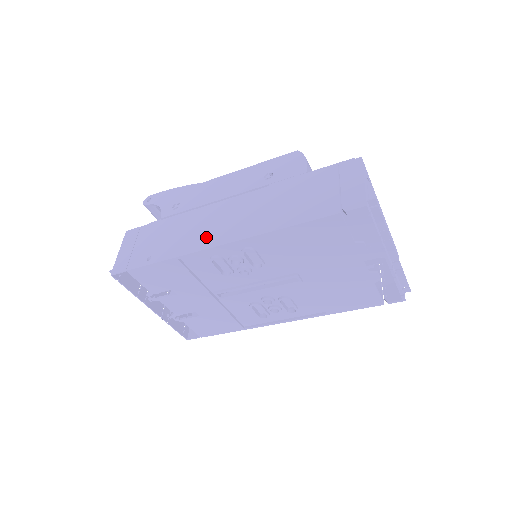
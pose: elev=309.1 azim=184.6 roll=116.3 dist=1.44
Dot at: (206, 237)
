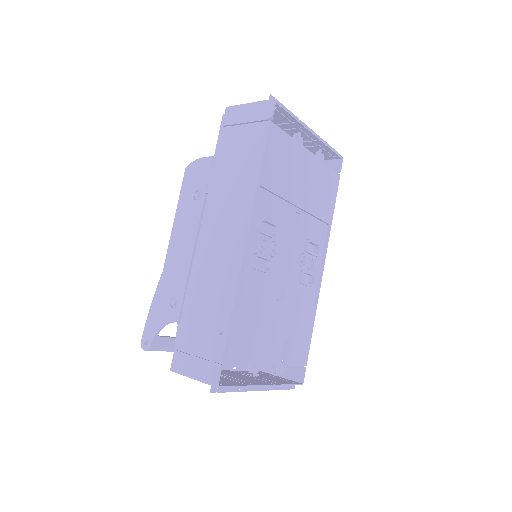
Dot at: (229, 258)
